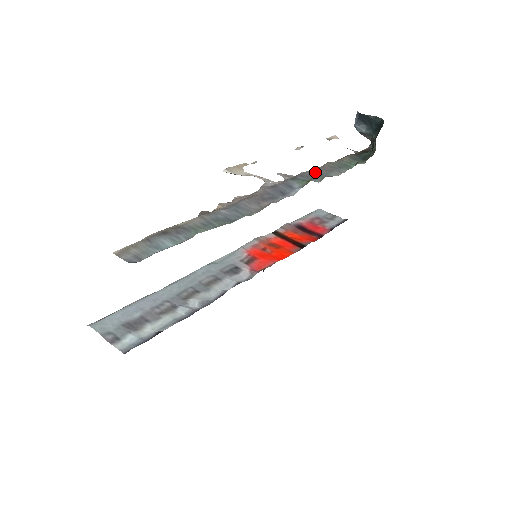
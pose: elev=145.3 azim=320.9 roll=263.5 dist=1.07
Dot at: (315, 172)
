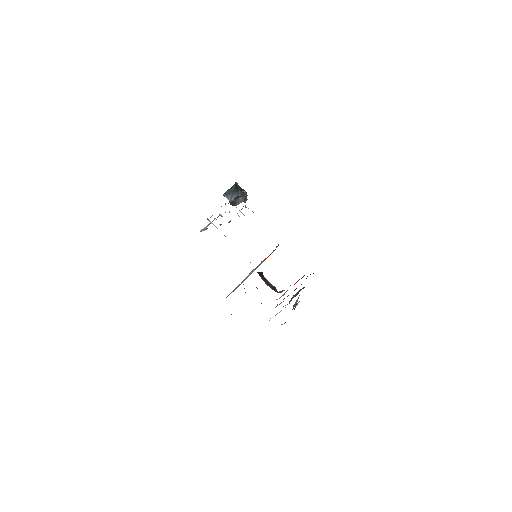
Dot at: occluded
